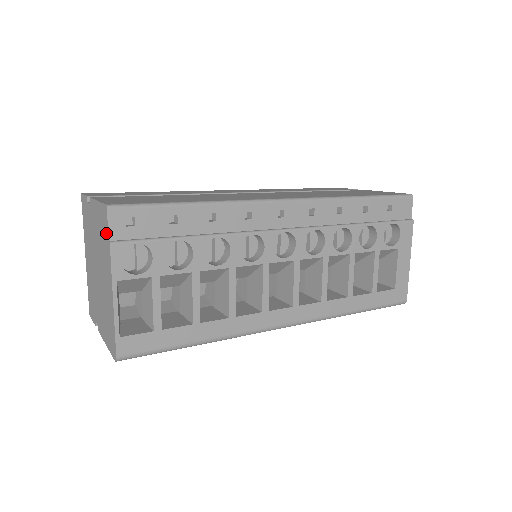
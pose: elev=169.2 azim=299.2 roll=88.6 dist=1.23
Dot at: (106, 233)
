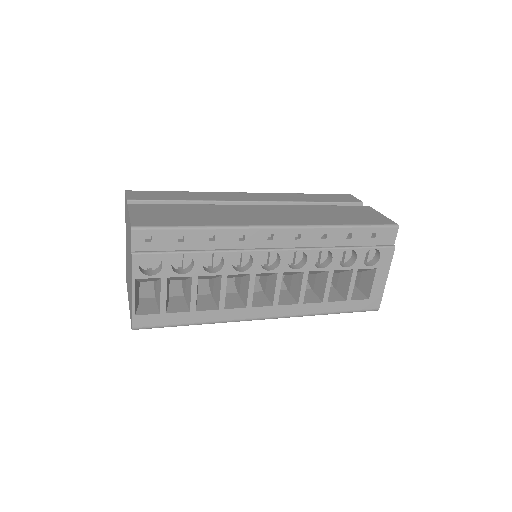
Dot at: (131, 244)
